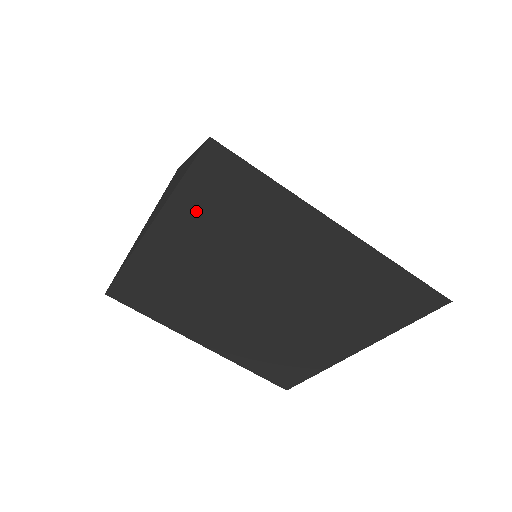
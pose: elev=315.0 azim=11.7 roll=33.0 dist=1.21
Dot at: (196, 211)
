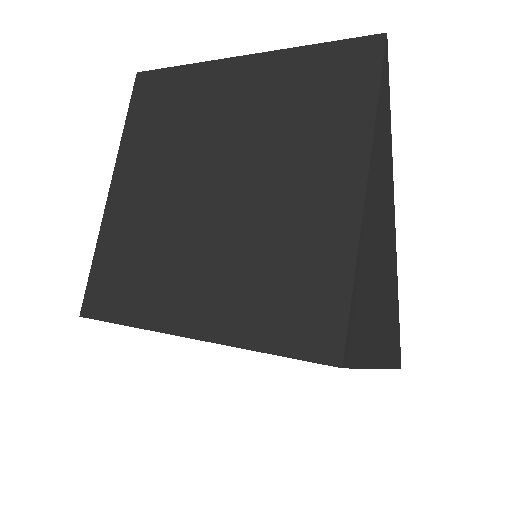
Dot at: (141, 135)
